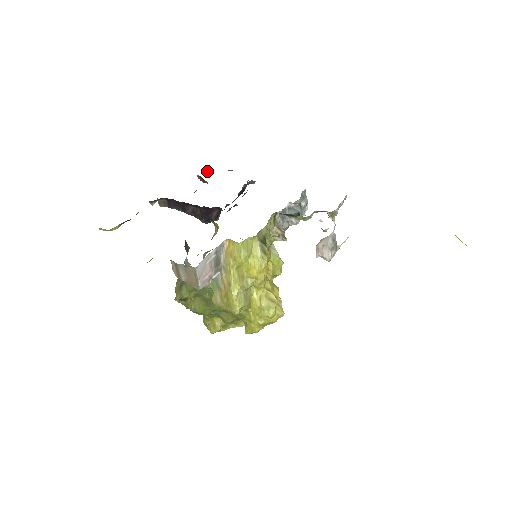
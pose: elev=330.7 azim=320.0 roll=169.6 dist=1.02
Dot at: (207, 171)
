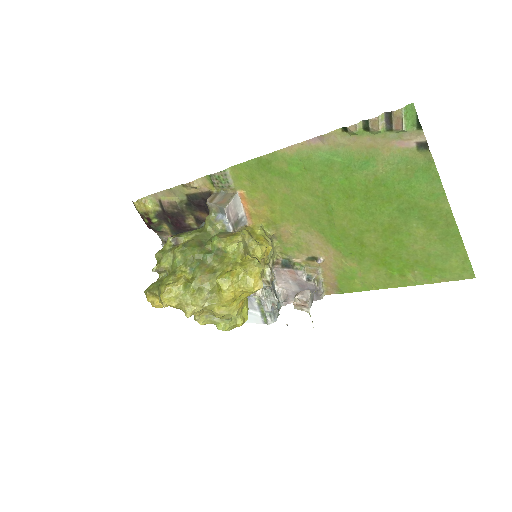
Dot at: occluded
